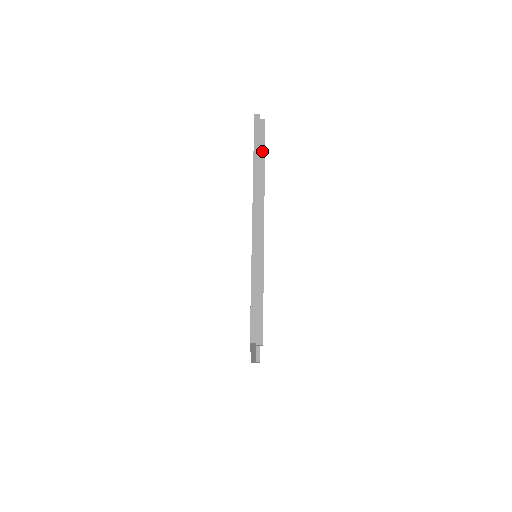
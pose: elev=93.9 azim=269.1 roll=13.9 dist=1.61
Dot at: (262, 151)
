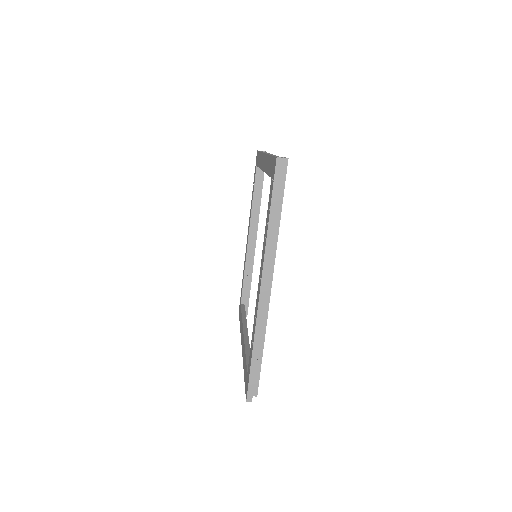
Dot at: (280, 201)
